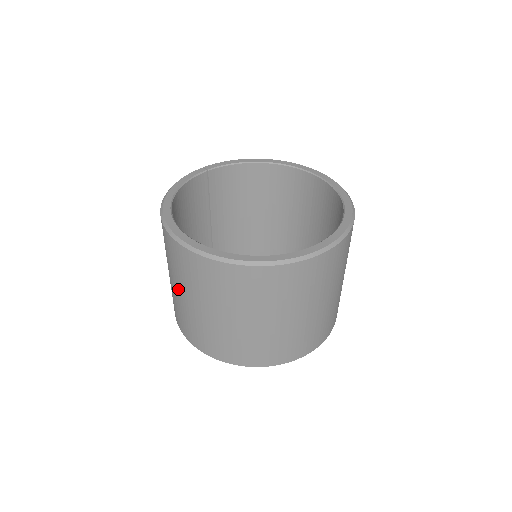
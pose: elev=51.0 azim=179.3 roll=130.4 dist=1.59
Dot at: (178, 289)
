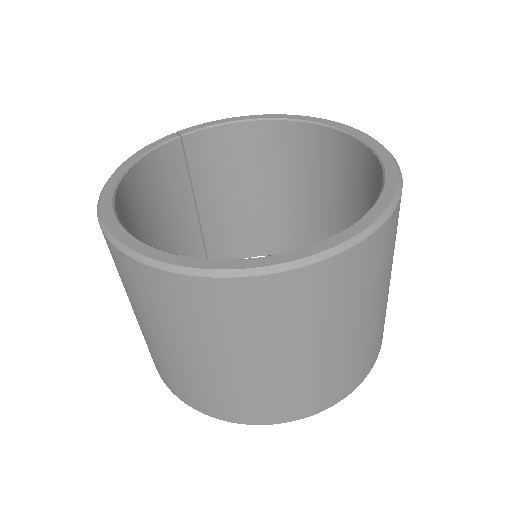
Dot at: (134, 312)
